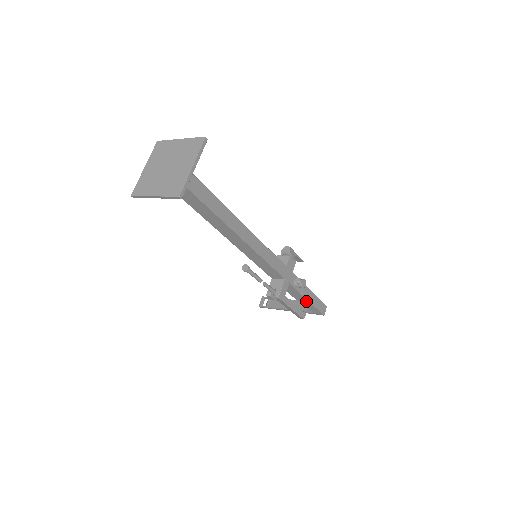
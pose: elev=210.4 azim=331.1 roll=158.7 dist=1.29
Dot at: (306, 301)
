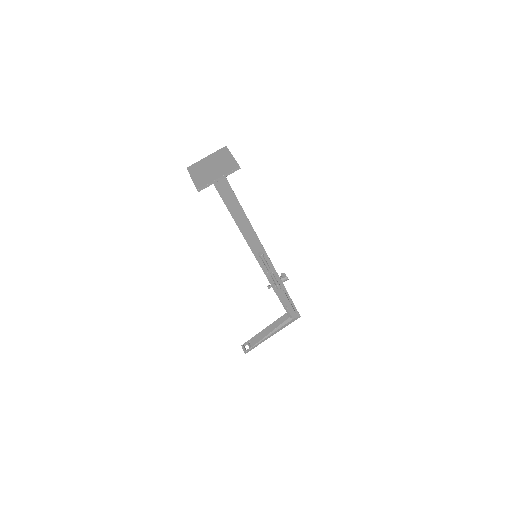
Dot at: (289, 300)
